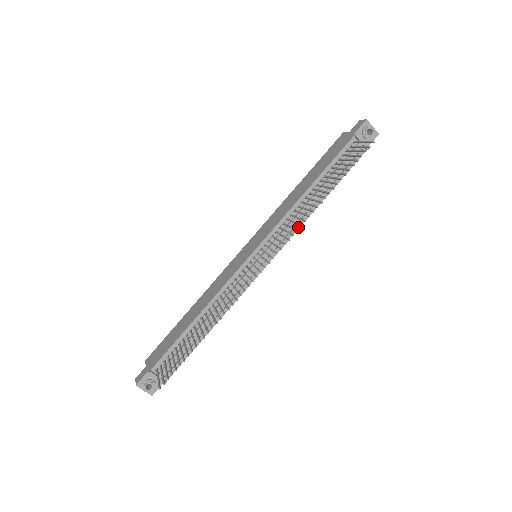
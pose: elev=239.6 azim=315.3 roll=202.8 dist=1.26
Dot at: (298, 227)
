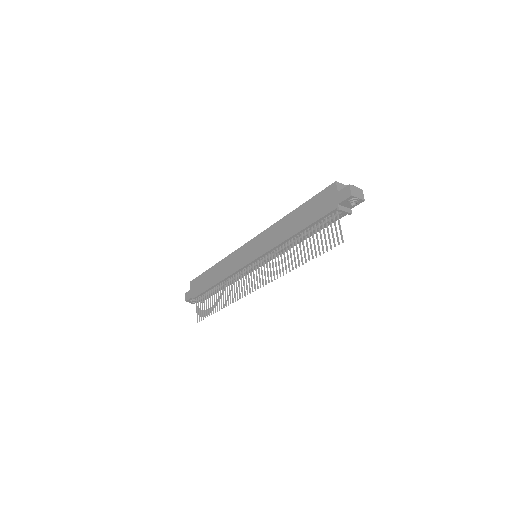
Dot at: occluded
